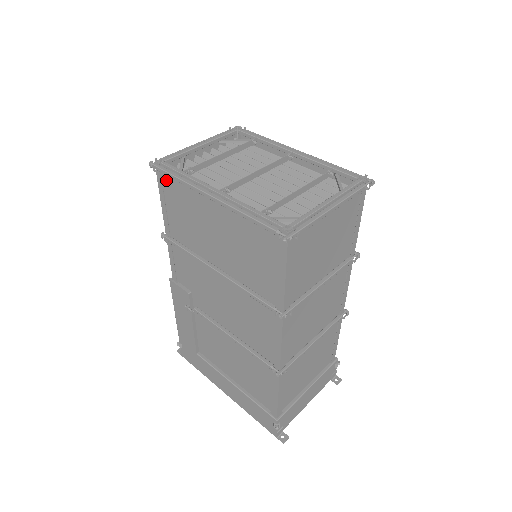
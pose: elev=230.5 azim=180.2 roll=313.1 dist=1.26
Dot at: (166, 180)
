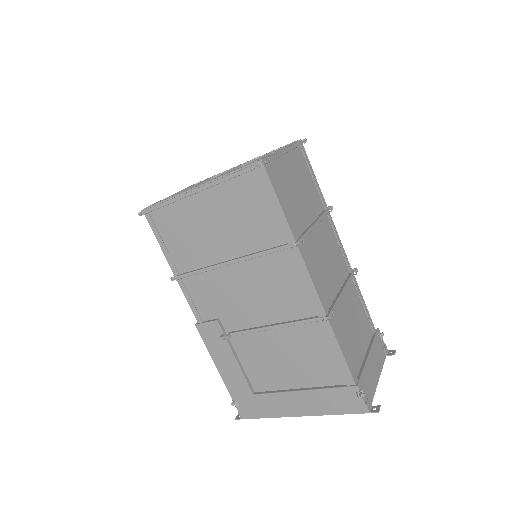
Dot at: (157, 219)
